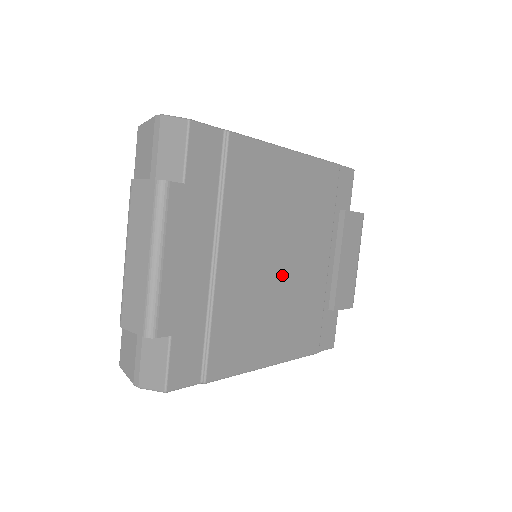
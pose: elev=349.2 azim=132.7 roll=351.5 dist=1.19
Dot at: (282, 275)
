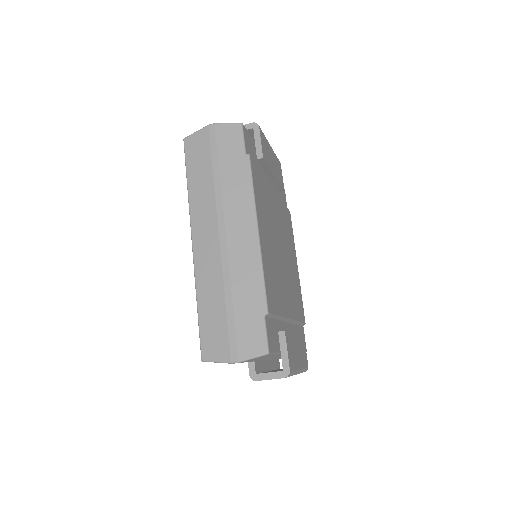
Dot at: (279, 252)
